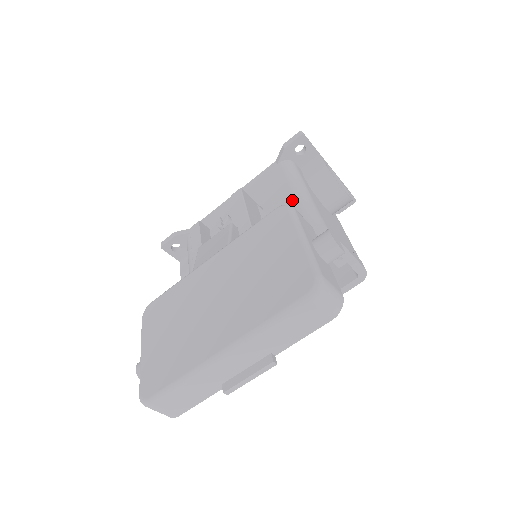
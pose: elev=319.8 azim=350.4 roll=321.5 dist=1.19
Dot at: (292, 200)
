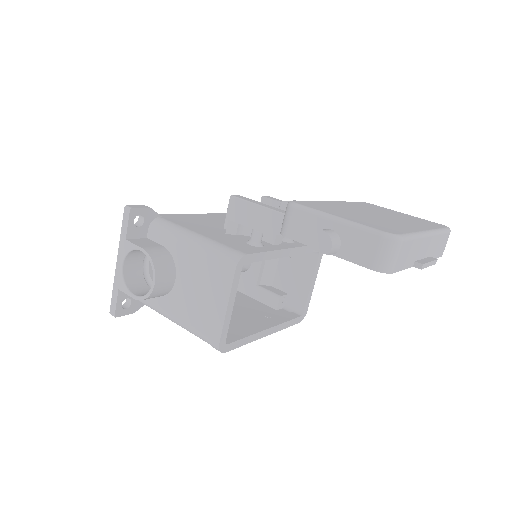
Dot at: occluded
